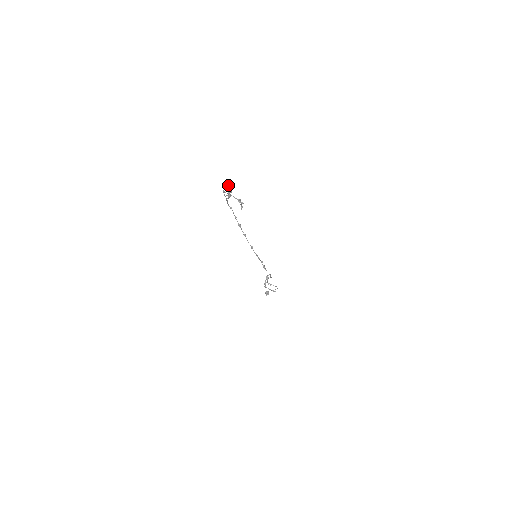
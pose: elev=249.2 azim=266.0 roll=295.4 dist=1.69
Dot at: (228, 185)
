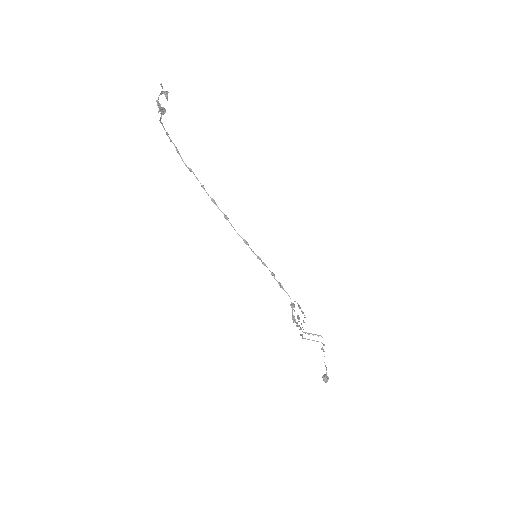
Dot at: occluded
